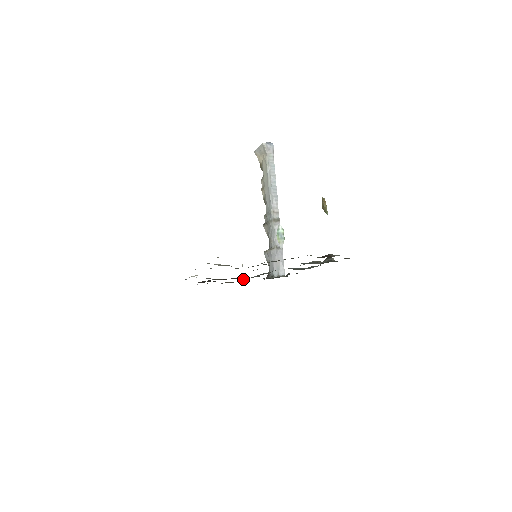
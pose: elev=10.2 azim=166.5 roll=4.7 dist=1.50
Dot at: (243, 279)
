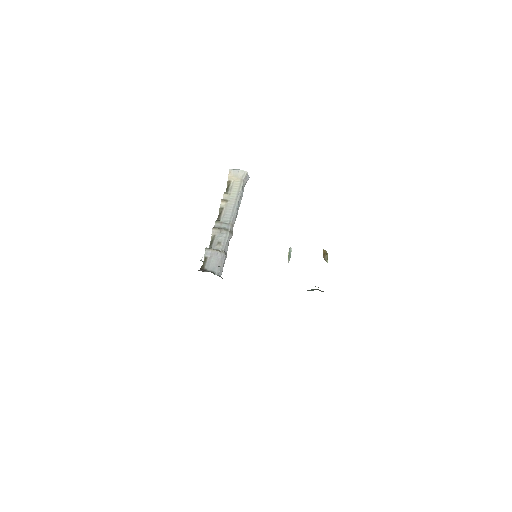
Dot at: occluded
